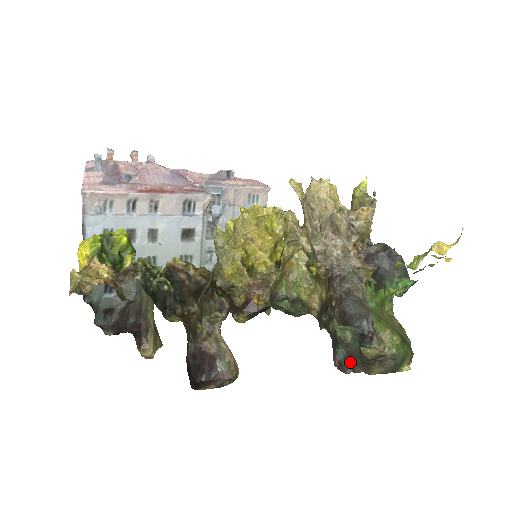
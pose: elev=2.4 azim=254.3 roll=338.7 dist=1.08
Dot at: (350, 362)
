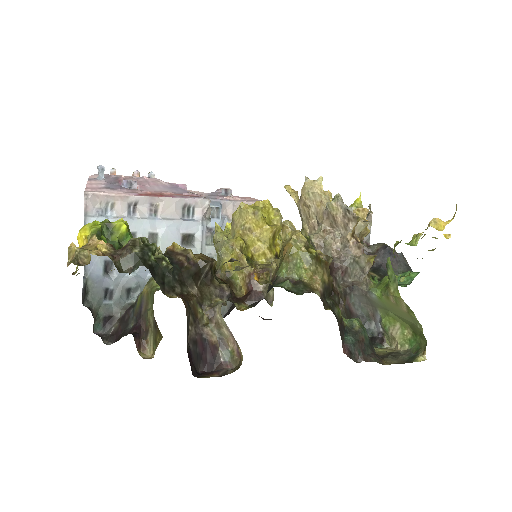
Dot at: (360, 350)
